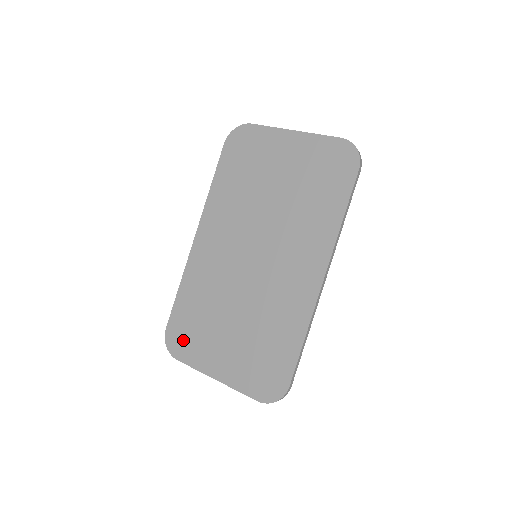
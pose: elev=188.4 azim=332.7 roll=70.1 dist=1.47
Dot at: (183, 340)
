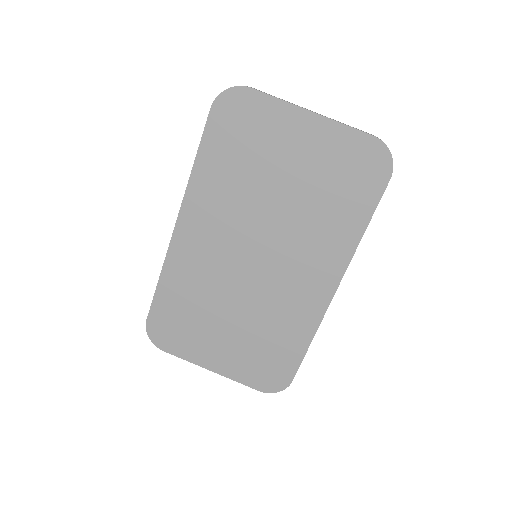
Dot at: (170, 334)
